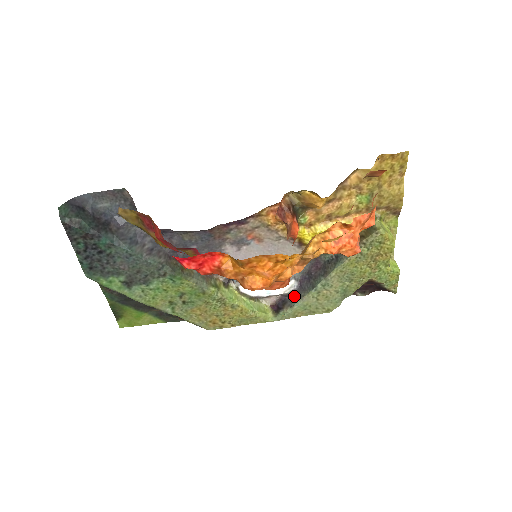
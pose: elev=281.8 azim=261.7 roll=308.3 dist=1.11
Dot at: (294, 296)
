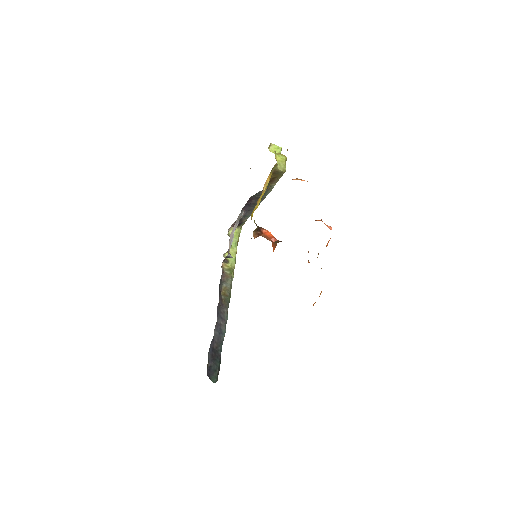
Dot at: (246, 216)
